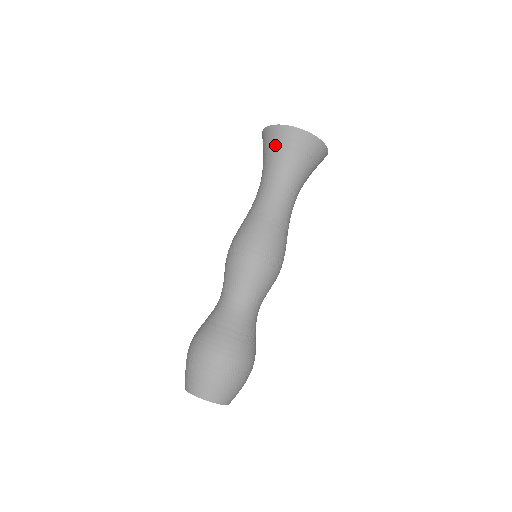
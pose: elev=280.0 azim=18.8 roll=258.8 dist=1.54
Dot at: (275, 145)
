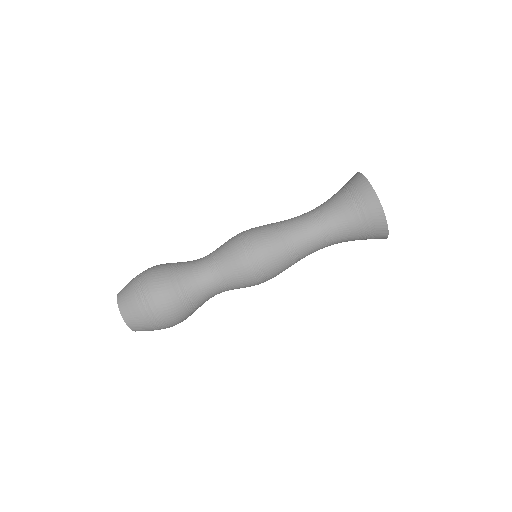
Dot at: (355, 201)
